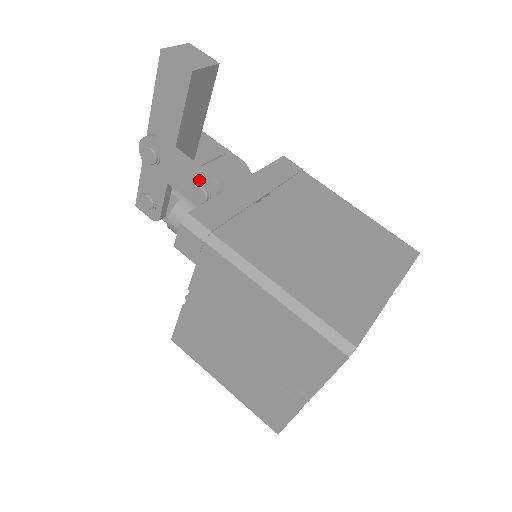
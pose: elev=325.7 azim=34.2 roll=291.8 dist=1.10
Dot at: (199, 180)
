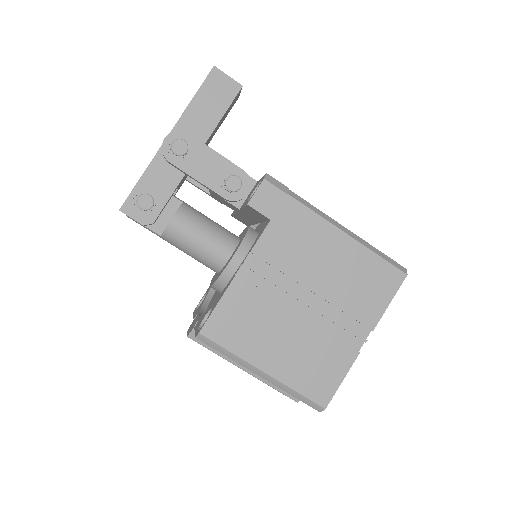
Dot at: (233, 171)
